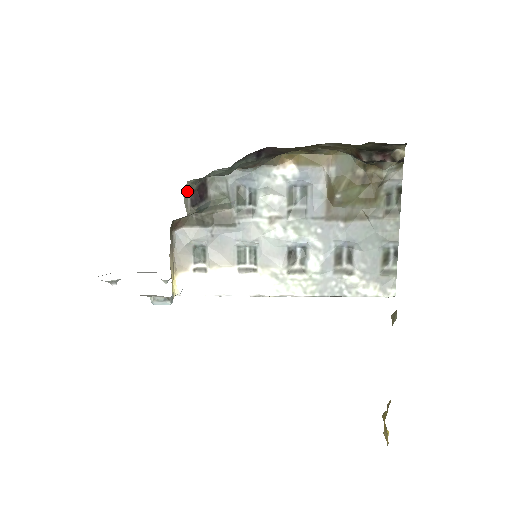
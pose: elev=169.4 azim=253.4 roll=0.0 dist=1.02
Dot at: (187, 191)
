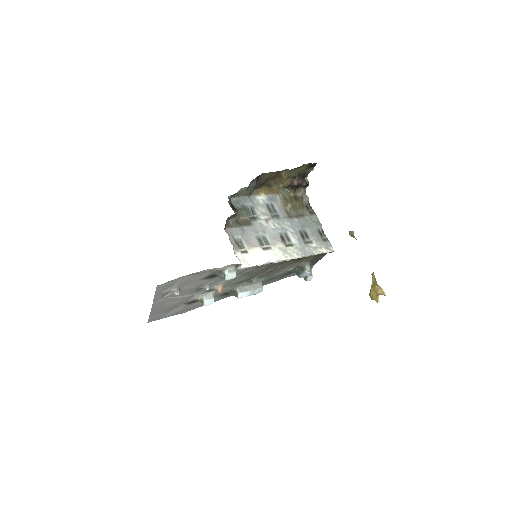
Dot at: (229, 202)
